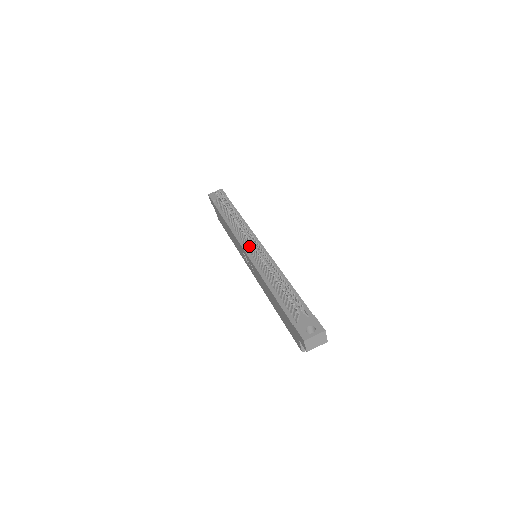
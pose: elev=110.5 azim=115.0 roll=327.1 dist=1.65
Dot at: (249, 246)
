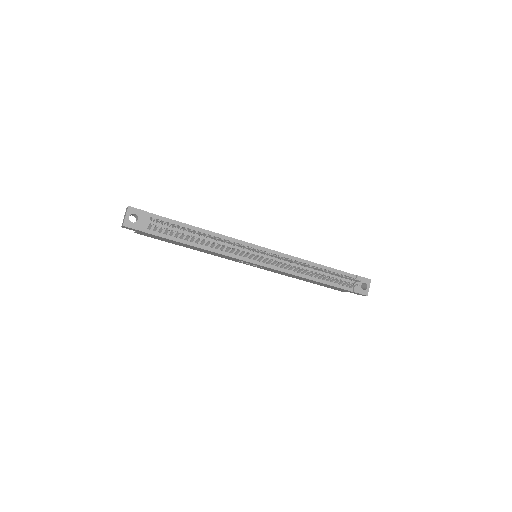
Dot at: occluded
